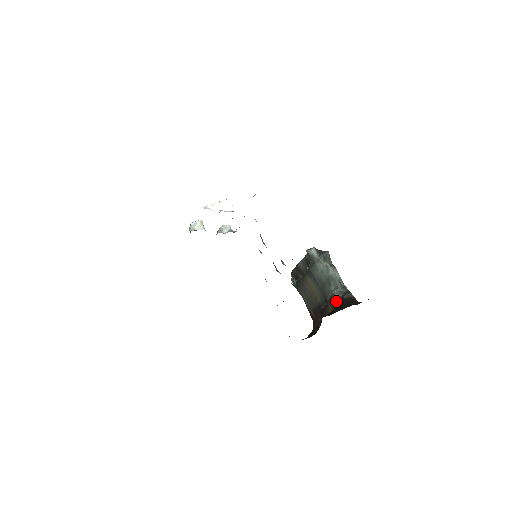
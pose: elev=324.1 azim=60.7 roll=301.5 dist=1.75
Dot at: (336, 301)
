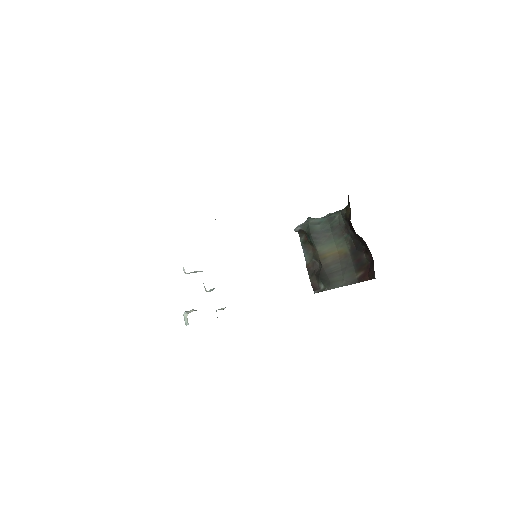
Dot at: (346, 206)
